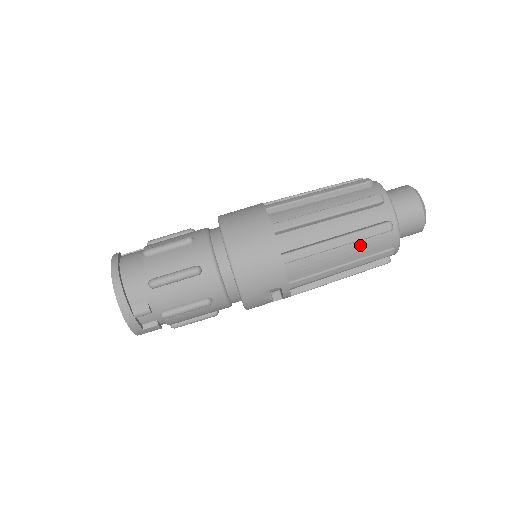
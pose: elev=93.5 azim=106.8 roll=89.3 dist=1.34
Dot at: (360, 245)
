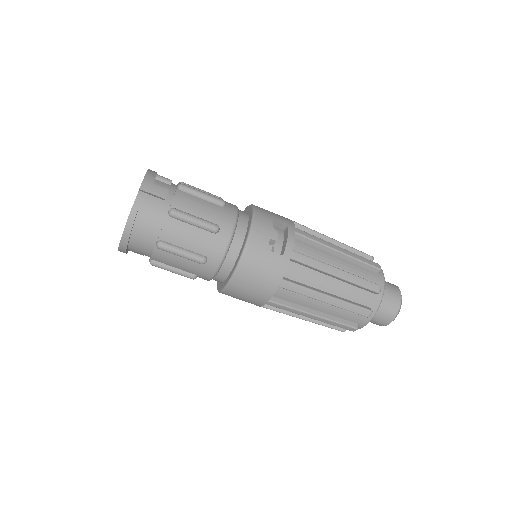
Dot at: occluded
